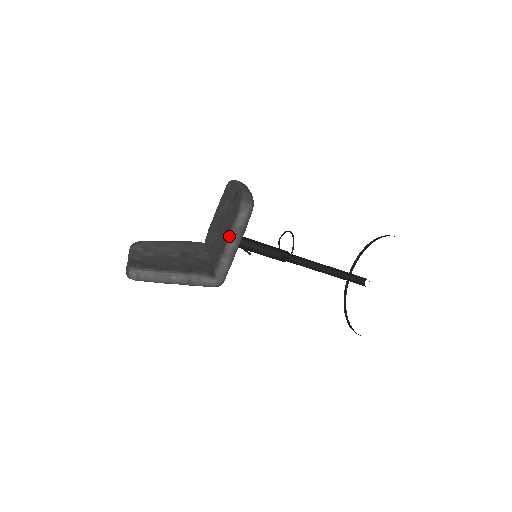
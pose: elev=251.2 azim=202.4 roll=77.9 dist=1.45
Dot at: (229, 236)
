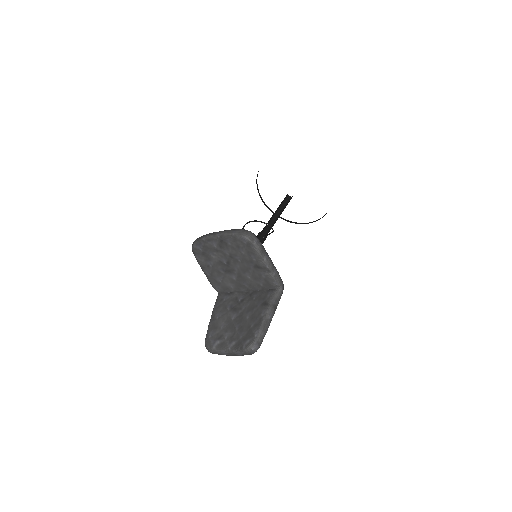
Dot at: (262, 260)
